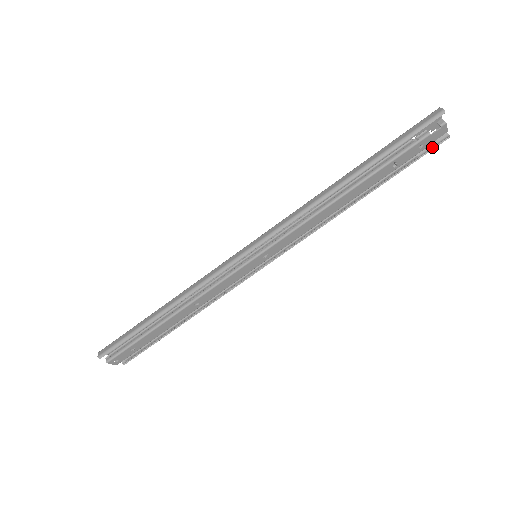
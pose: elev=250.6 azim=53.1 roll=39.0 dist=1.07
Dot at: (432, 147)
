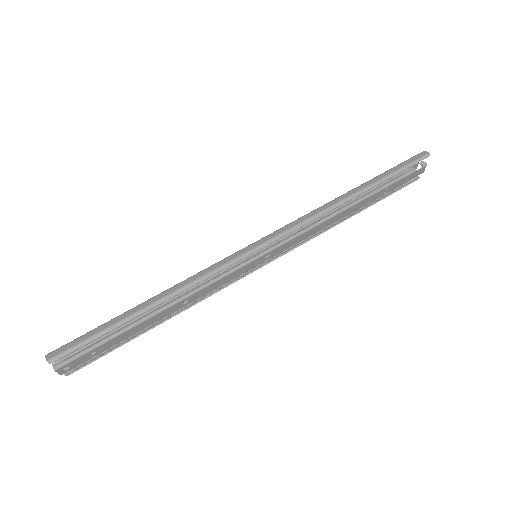
Dot at: (407, 183)
